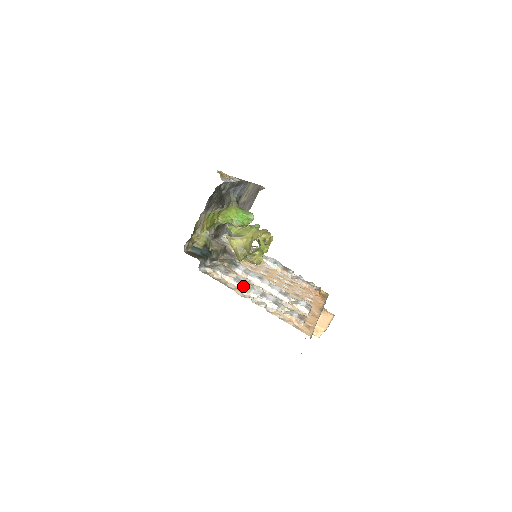
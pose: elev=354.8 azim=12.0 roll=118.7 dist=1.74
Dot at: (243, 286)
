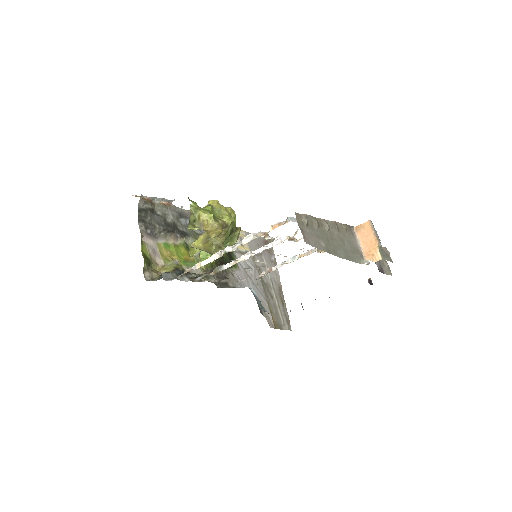
Dot at: (213, 255)
